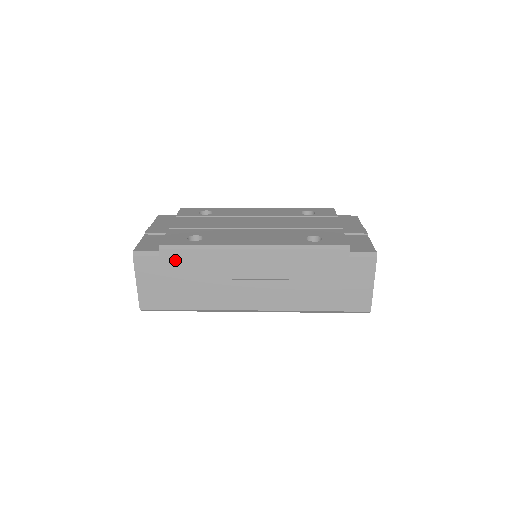
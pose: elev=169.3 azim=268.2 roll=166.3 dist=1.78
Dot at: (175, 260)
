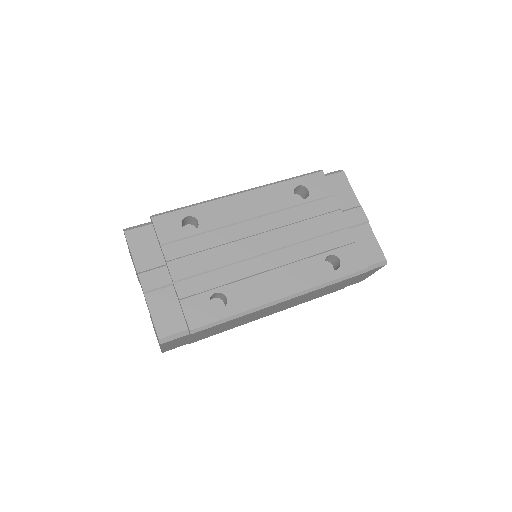
Dot at: (206, 331)
